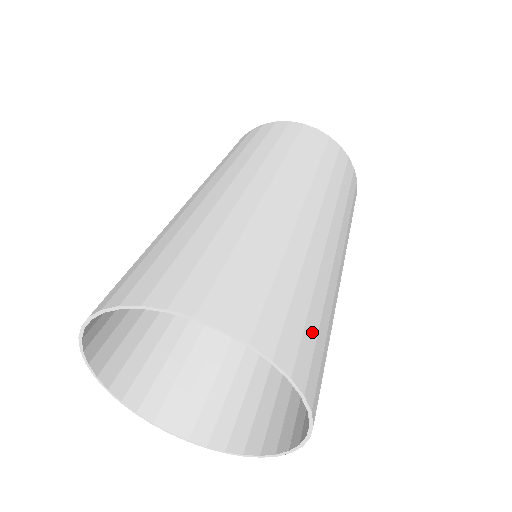
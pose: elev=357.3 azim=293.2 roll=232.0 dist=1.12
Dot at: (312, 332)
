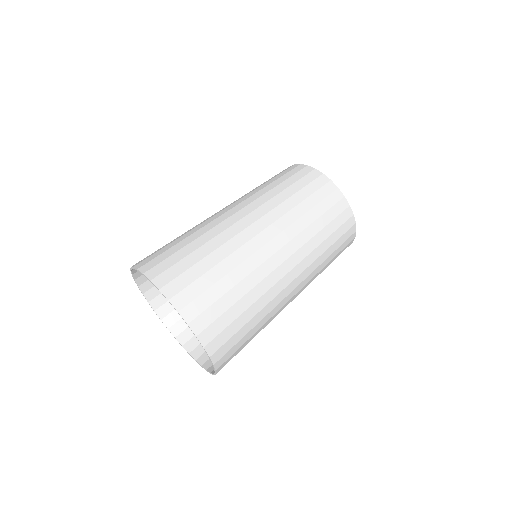
Dot at: (235, 328)
